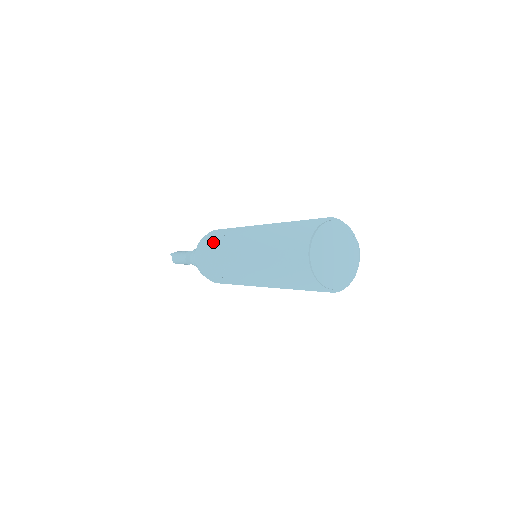
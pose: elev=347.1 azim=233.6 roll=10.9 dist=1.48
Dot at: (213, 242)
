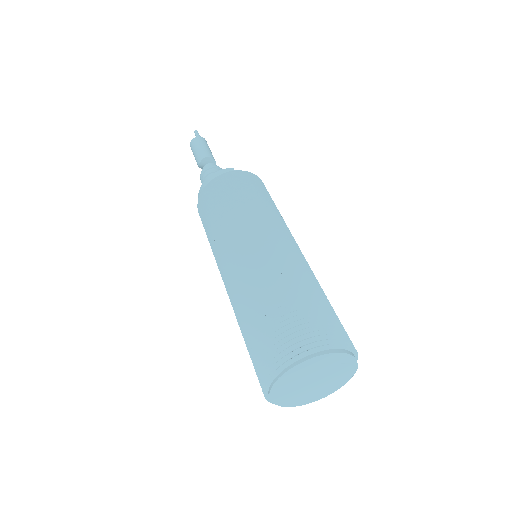
Dot at: (221, 200)
